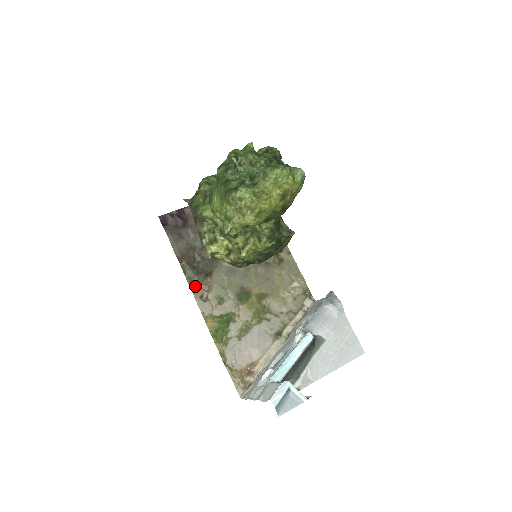
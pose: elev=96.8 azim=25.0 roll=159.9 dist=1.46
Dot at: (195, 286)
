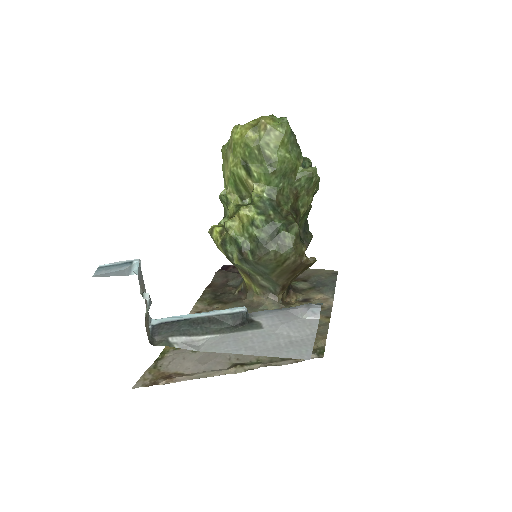
Dot at: (202, 305)
